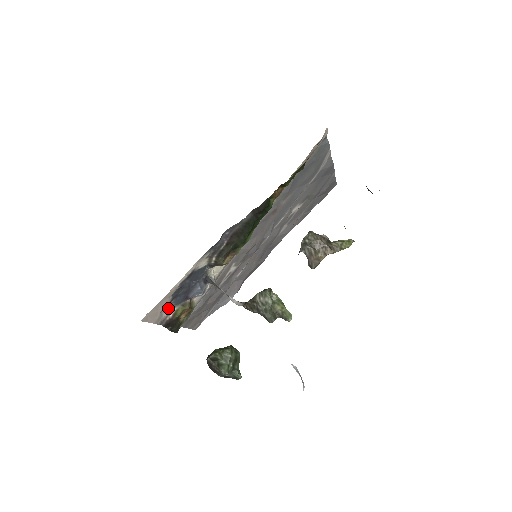
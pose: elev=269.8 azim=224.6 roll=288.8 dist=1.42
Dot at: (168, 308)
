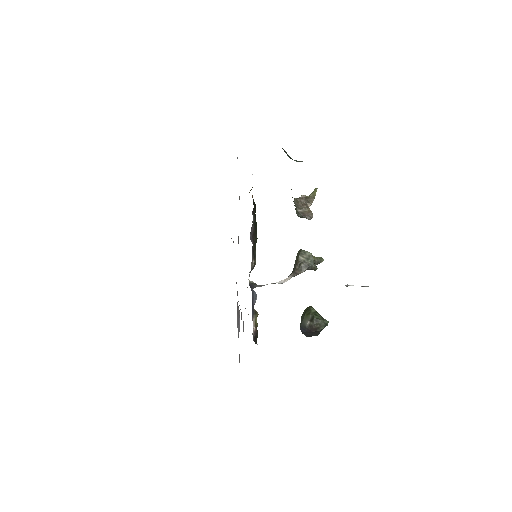
Dot at: occluded
